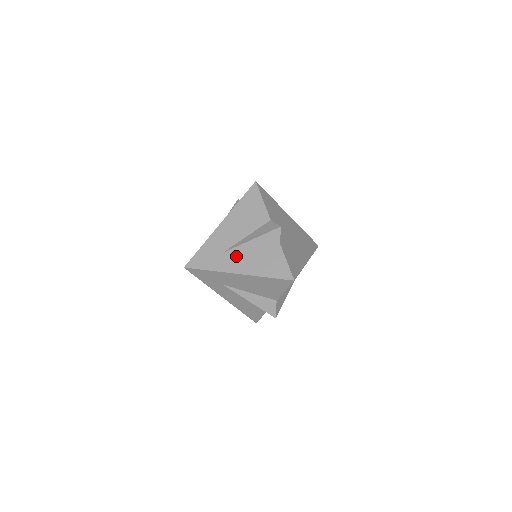
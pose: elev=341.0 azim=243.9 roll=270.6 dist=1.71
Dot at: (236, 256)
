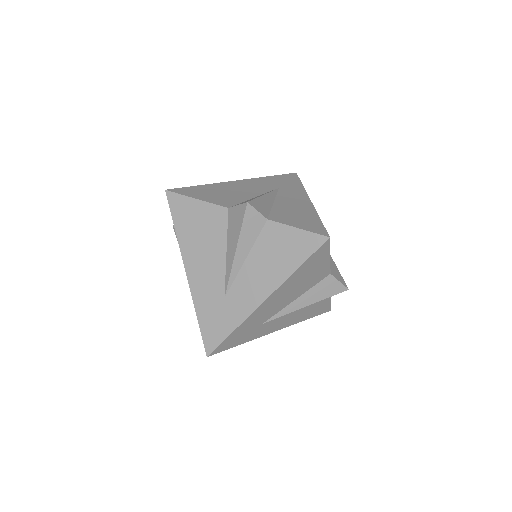
Dot at: (278, 320)
